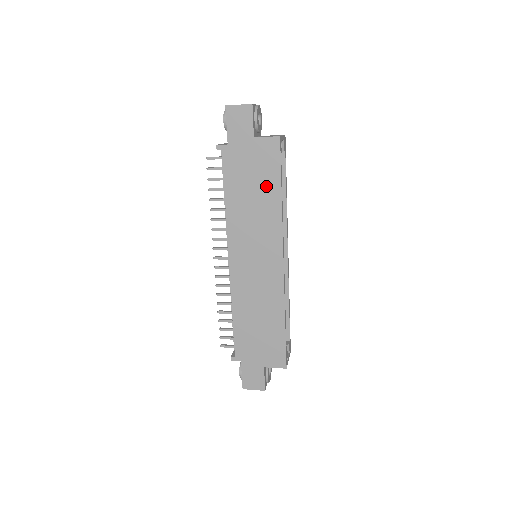
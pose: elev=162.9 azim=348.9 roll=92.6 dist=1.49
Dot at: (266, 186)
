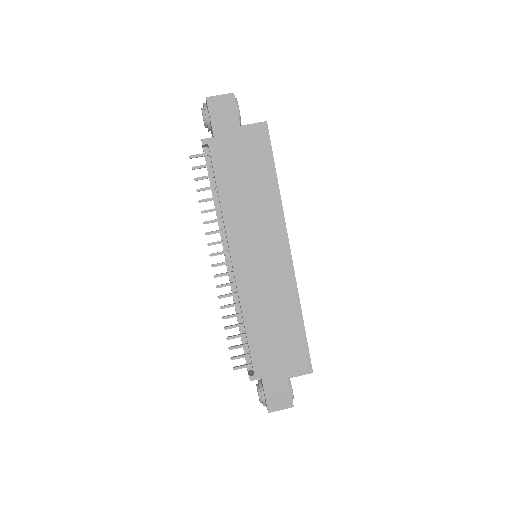
Dot at: (260, 174)
